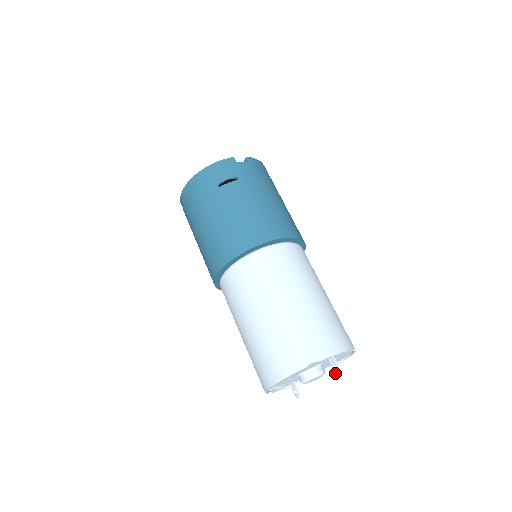
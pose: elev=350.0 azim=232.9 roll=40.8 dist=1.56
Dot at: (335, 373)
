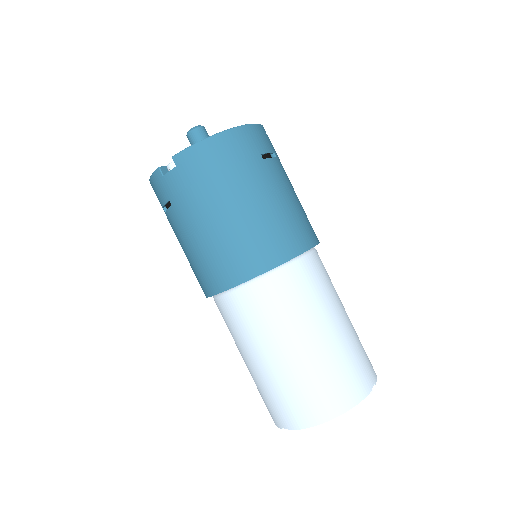
Dot at: occluded
